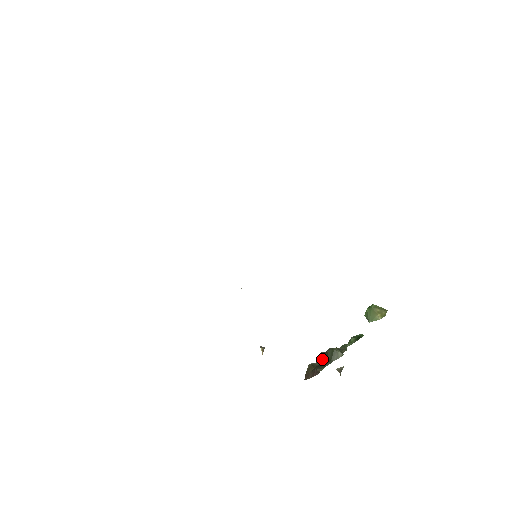
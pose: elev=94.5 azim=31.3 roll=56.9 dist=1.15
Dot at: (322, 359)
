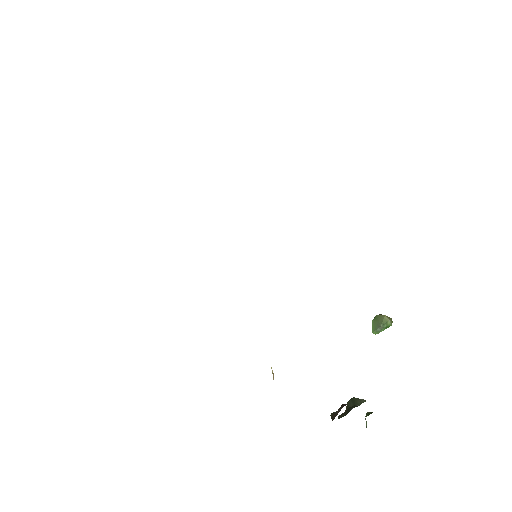
Dot at: (344, 414)
